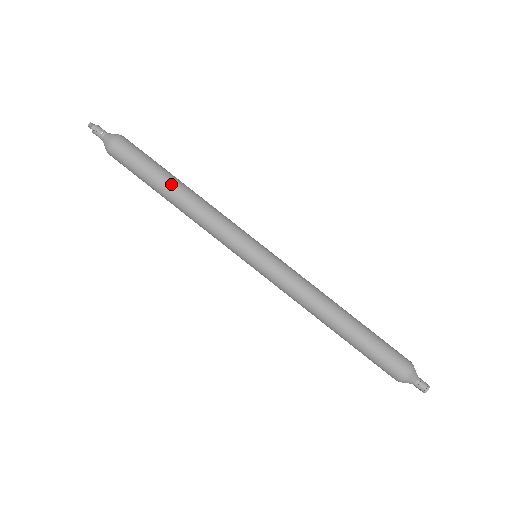
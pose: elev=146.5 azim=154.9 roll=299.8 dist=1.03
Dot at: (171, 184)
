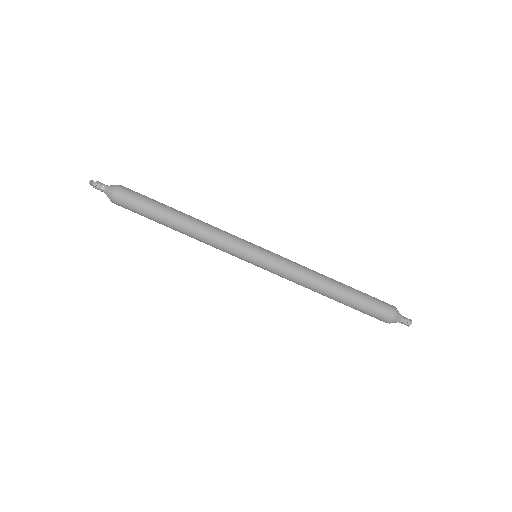
Dot at: (173, 217)
